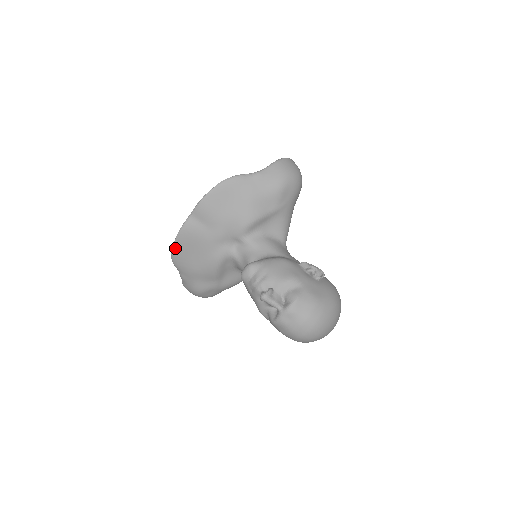
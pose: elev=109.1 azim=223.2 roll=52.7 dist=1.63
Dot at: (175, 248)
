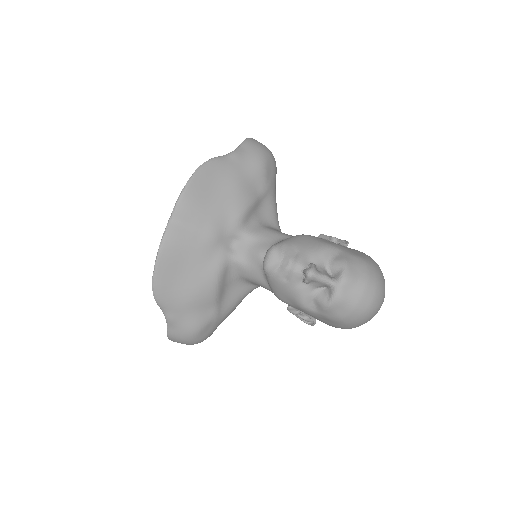
Dot at: (157, 273)
